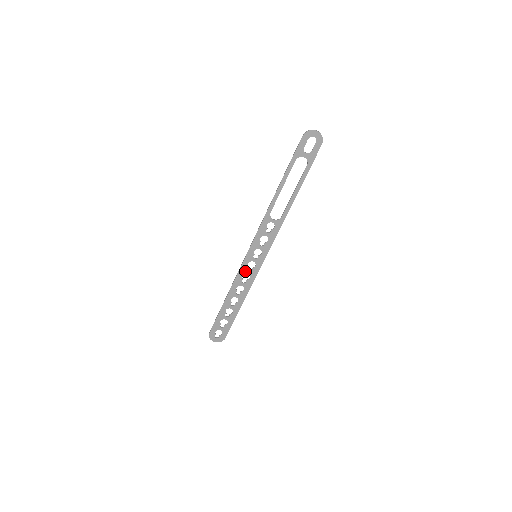
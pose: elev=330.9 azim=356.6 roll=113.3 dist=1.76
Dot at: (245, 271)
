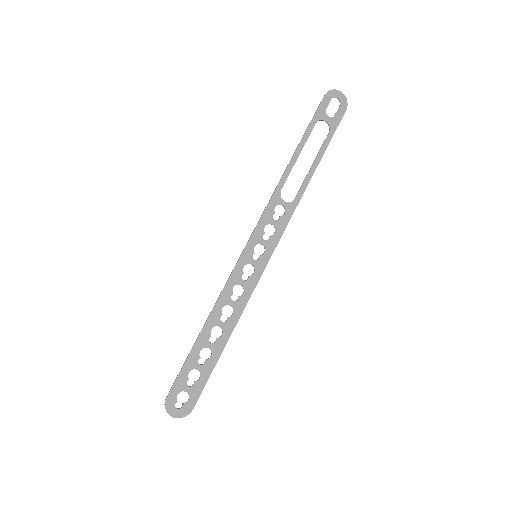
Dot at: (238, 280)
